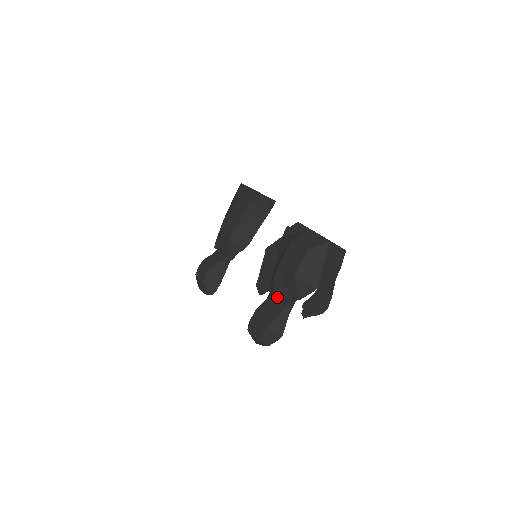
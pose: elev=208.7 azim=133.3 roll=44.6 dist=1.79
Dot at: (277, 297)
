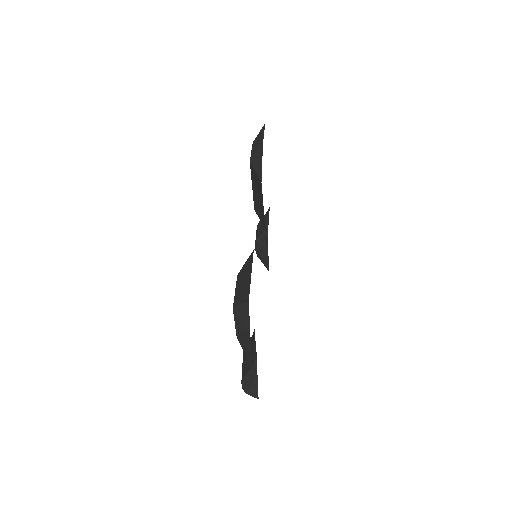
Dot at: (253, 341)
